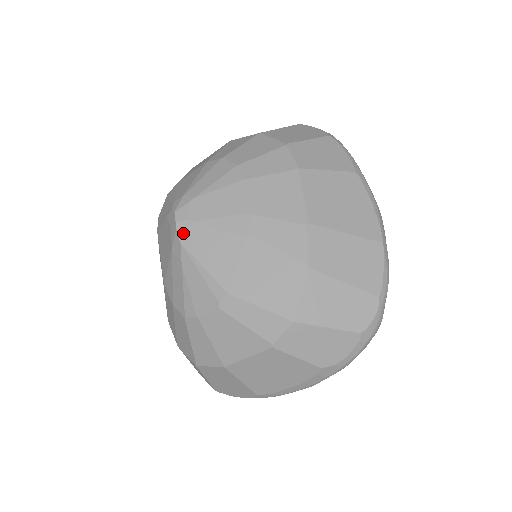
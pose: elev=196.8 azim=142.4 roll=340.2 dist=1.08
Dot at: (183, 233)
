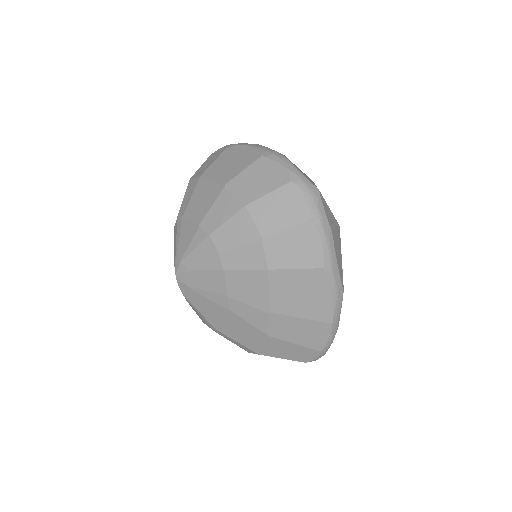
Dot at: (183, 290)
